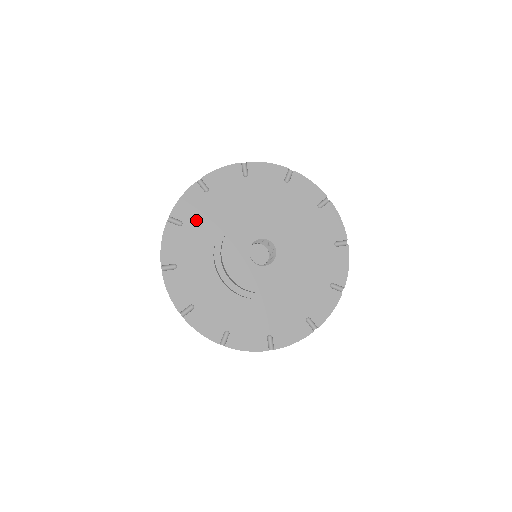
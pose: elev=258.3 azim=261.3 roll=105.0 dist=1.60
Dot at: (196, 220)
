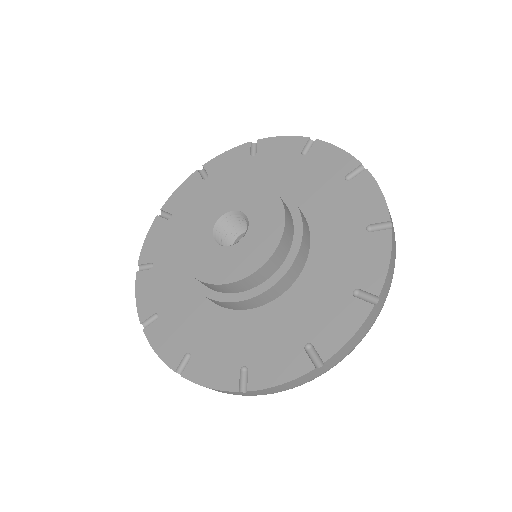
Dot at: (166, 253)
